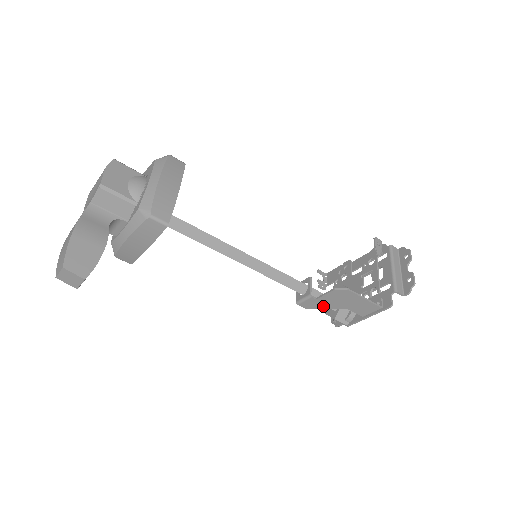
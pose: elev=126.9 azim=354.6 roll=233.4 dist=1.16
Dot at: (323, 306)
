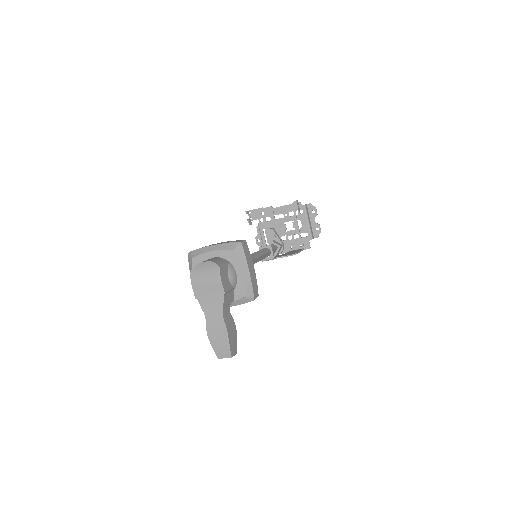
Dot at: occluded
